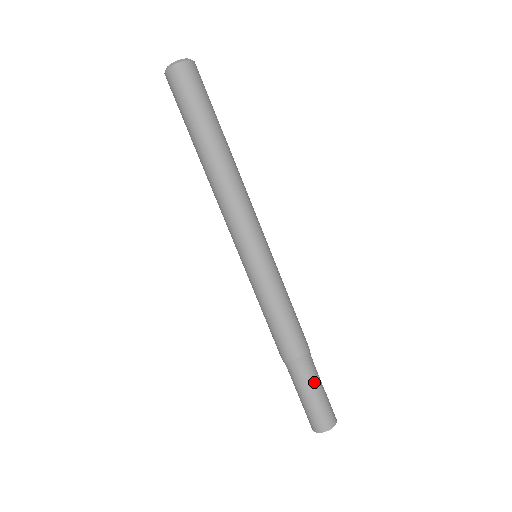
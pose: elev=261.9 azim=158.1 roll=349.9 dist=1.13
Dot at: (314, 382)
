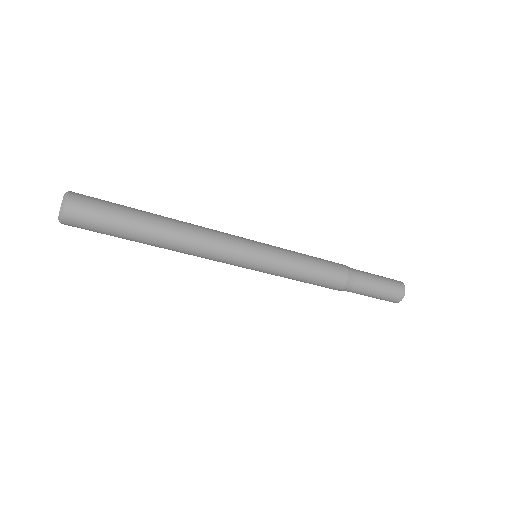
Dot at: (361, 294)
